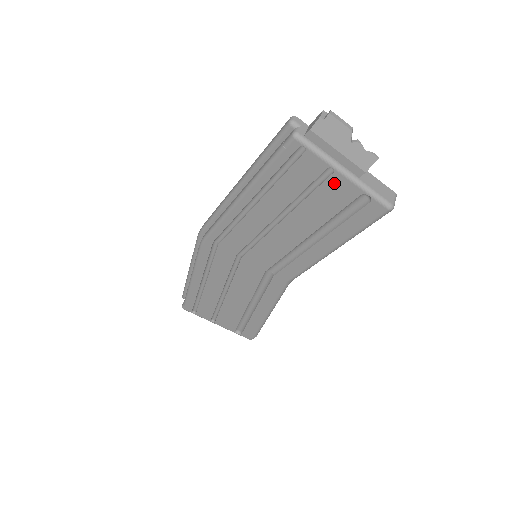
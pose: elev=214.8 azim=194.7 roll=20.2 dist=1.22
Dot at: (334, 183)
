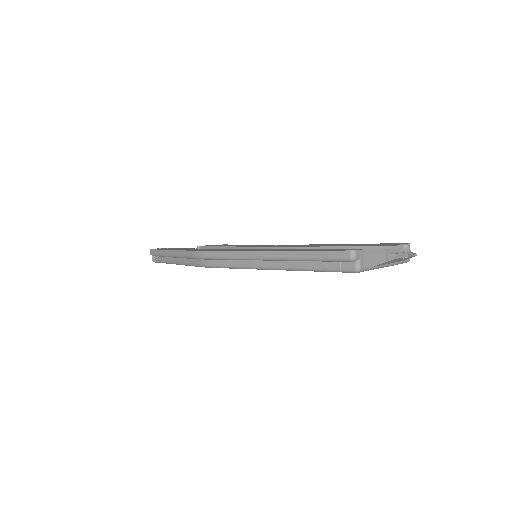
Dot at: occluded
